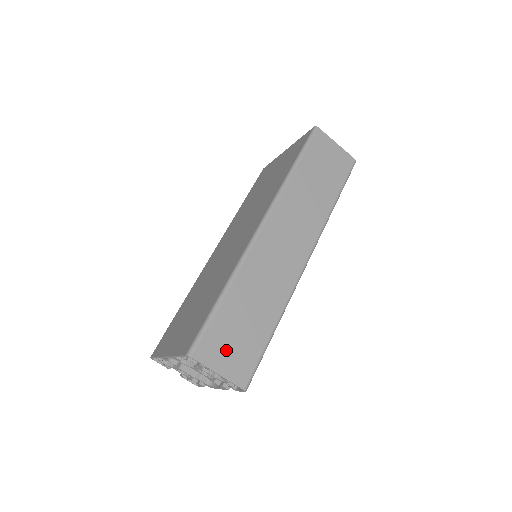
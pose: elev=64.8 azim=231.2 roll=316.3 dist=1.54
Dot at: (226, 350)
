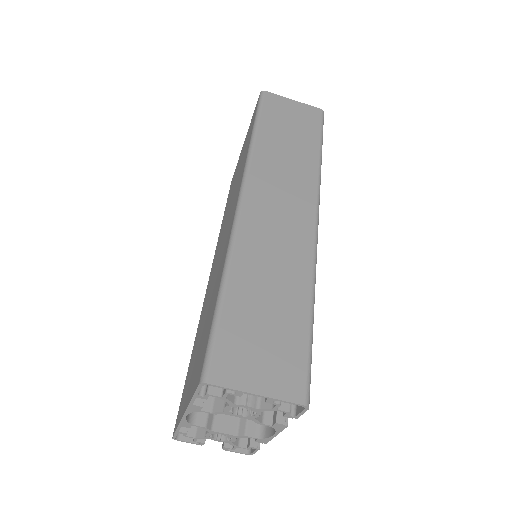
Dot at: (255, 358)
